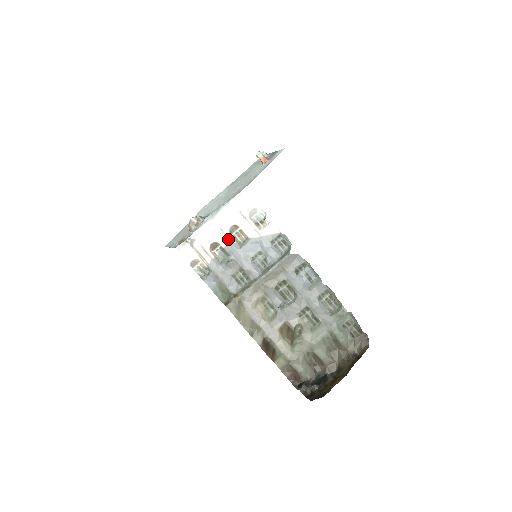
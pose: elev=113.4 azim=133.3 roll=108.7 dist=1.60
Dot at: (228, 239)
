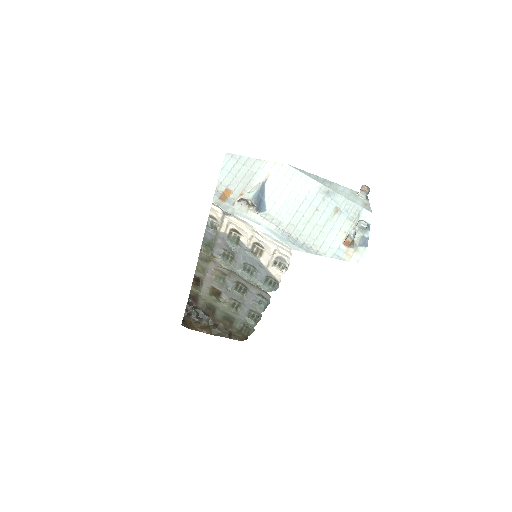
Dot at: (248, 243)
